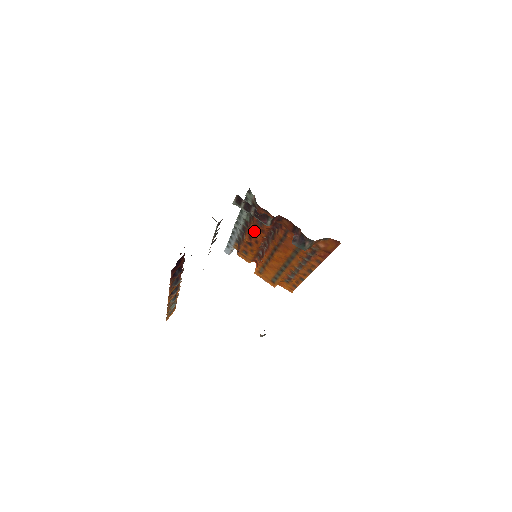
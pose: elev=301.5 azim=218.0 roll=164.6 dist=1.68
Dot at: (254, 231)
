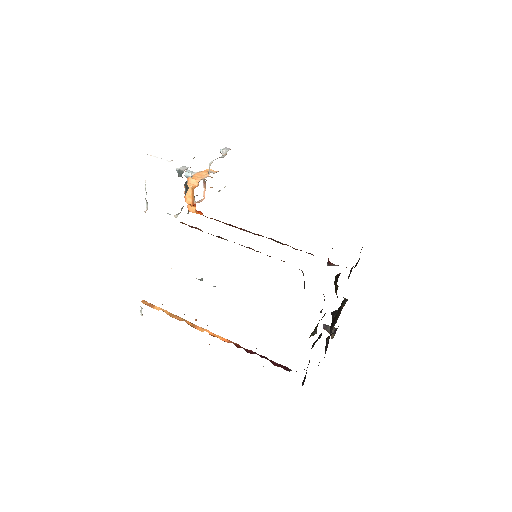
Dot at: occluded
